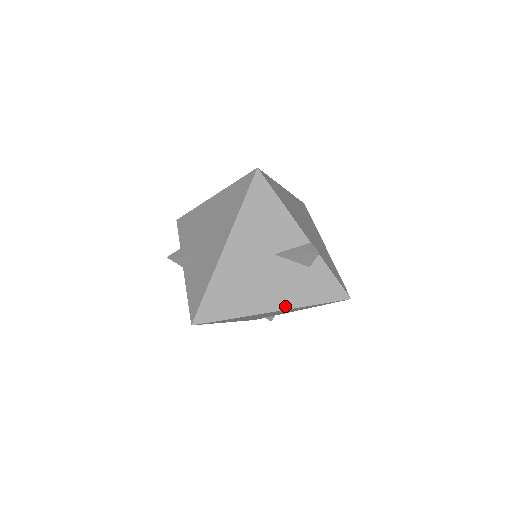
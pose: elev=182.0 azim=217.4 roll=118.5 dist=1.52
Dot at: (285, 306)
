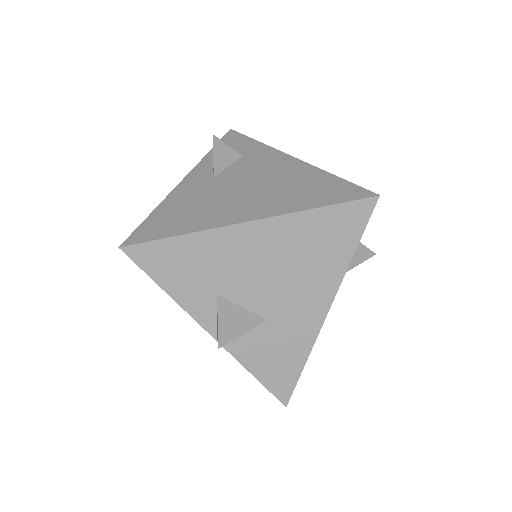
Dot at: occluded
